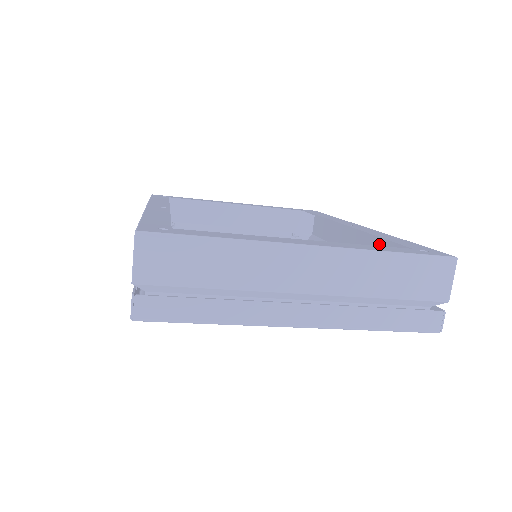
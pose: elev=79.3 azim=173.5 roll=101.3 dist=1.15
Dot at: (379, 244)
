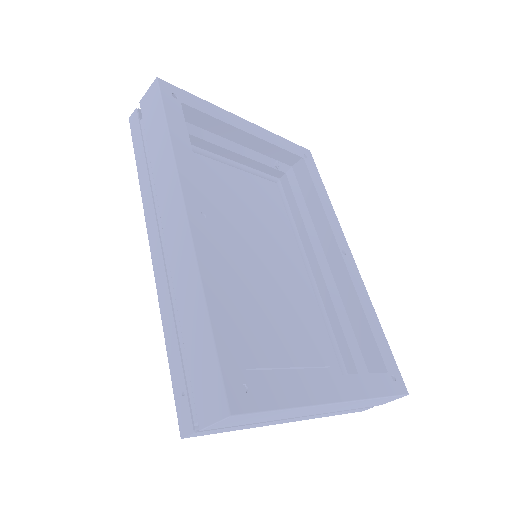
Dot at: occluded
